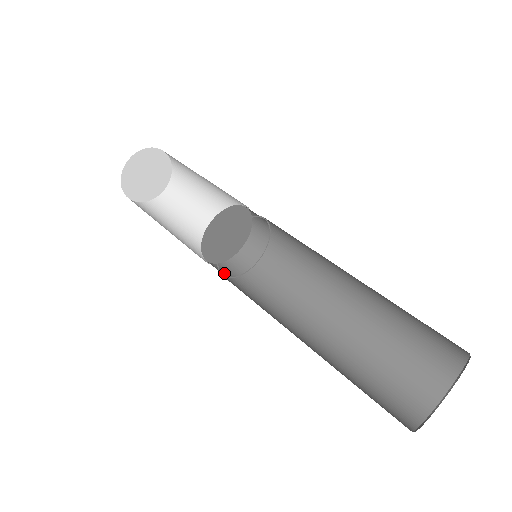
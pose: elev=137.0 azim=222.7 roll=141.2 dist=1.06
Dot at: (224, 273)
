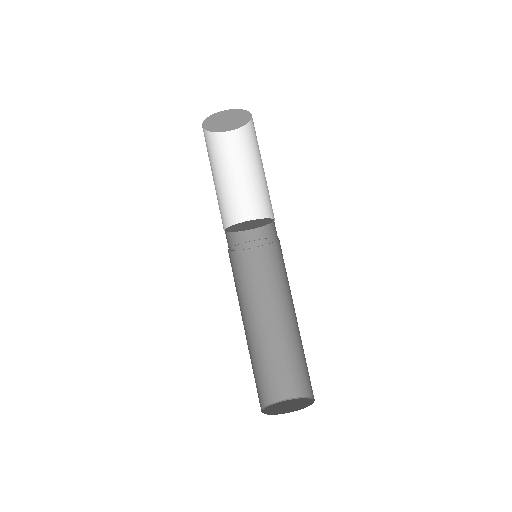
Dot at: (242, 245)
